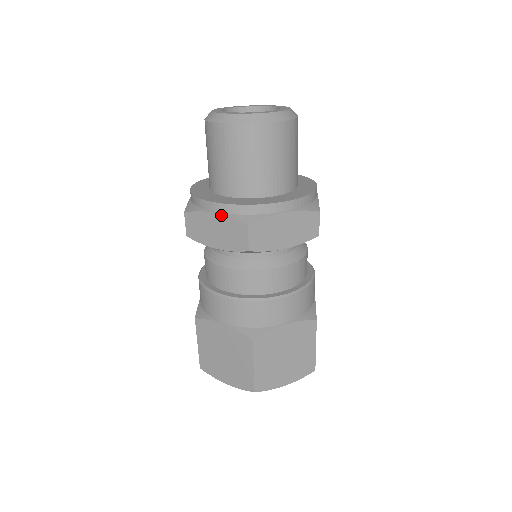
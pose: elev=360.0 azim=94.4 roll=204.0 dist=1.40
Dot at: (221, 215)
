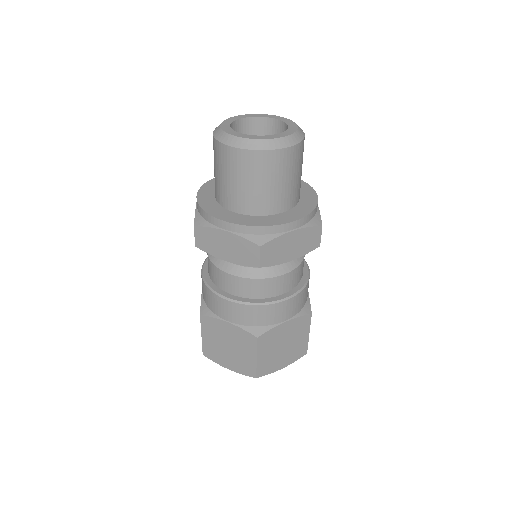
Dot at: (233, 234)
